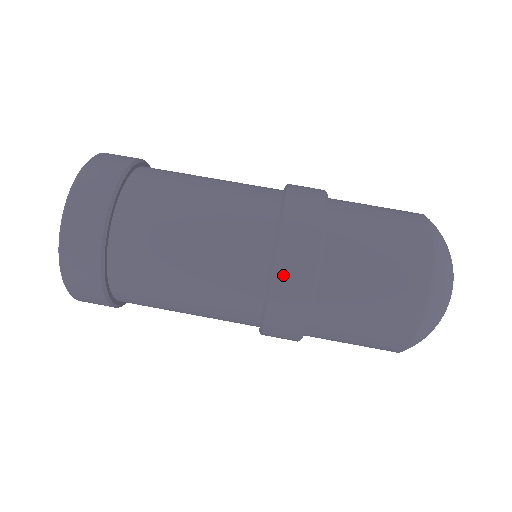
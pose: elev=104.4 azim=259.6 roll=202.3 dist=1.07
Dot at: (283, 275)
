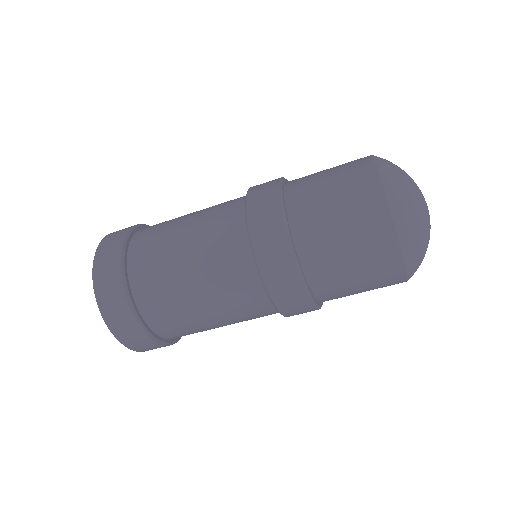
Dot at: (275, 286)
